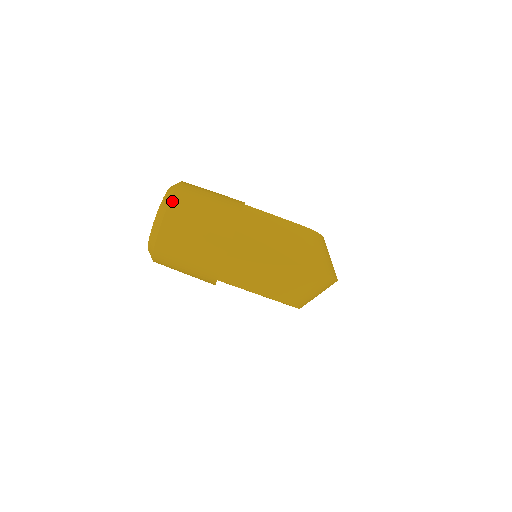
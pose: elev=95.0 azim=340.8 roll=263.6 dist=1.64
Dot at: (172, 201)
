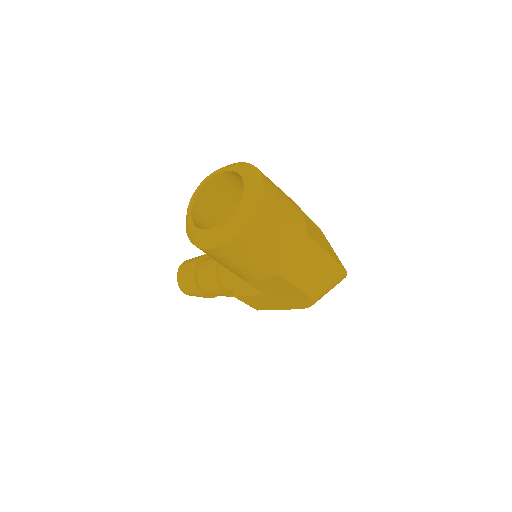
Dot at: (265, 181)
